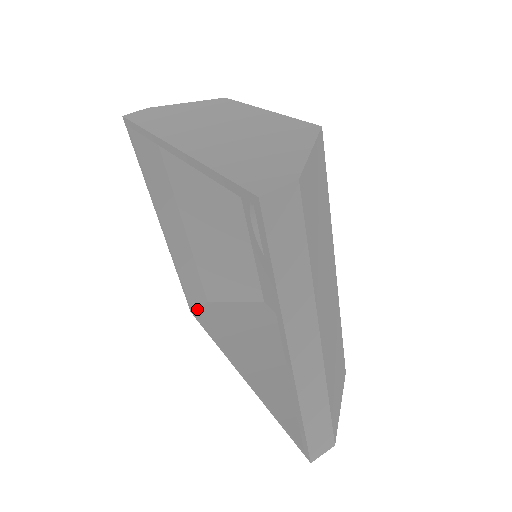
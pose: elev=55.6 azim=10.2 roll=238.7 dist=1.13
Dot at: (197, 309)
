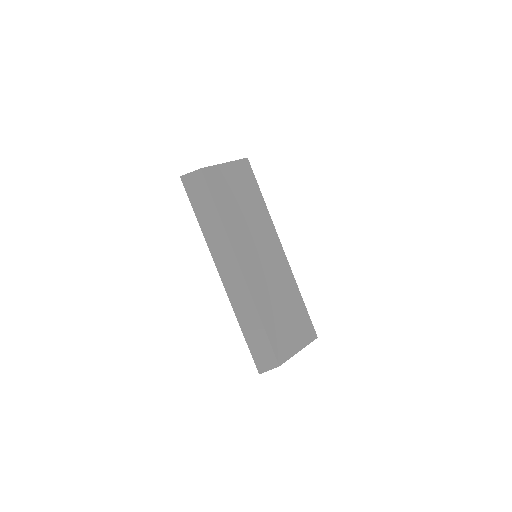
Dot at: occluded
